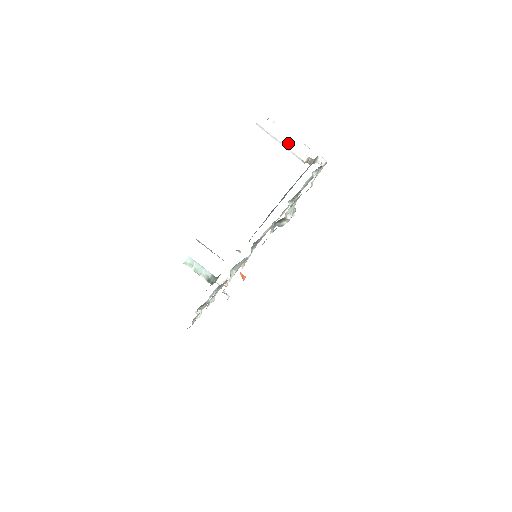
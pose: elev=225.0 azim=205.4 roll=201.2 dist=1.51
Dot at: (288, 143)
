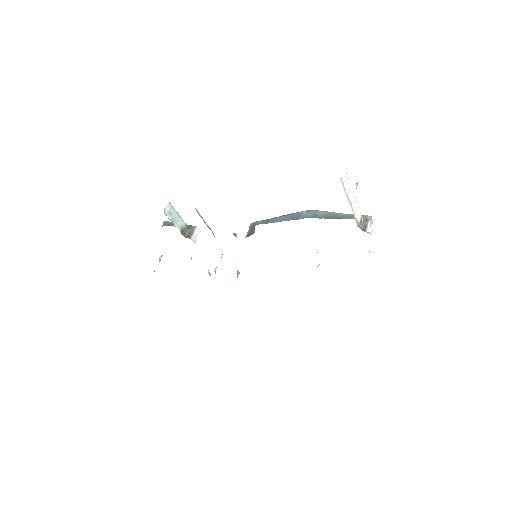
Dot at: (354, 200)
